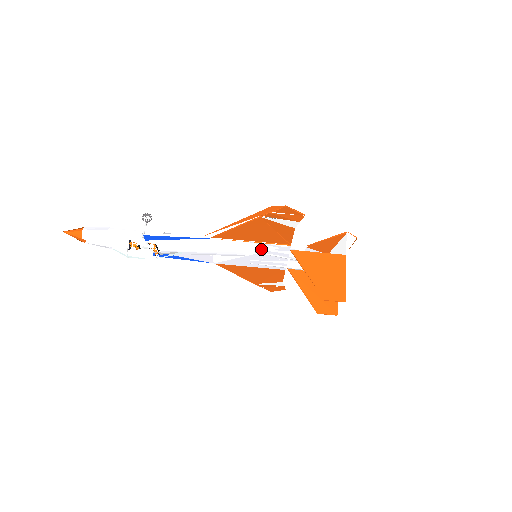
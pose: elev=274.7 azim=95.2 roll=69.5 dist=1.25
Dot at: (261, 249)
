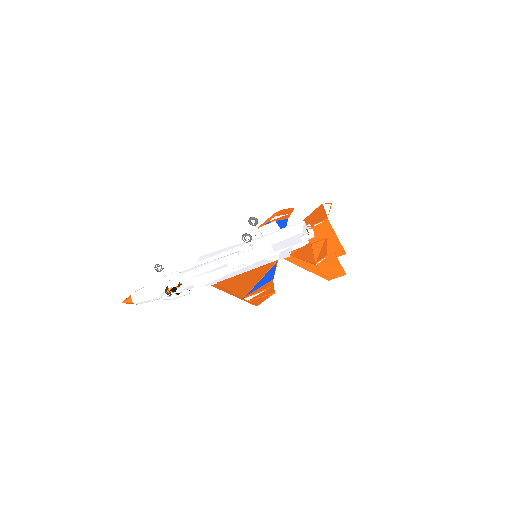
Dot at: (257, 263)
